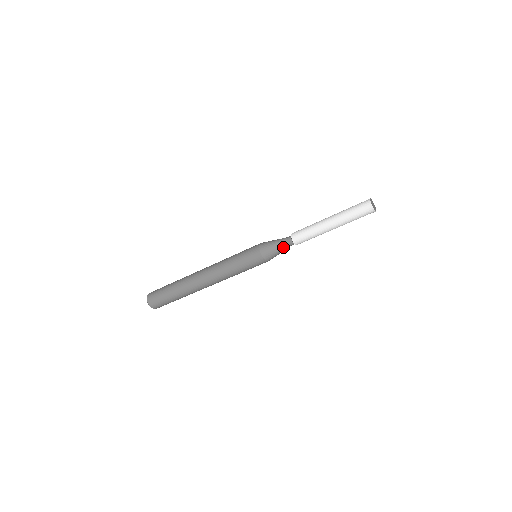
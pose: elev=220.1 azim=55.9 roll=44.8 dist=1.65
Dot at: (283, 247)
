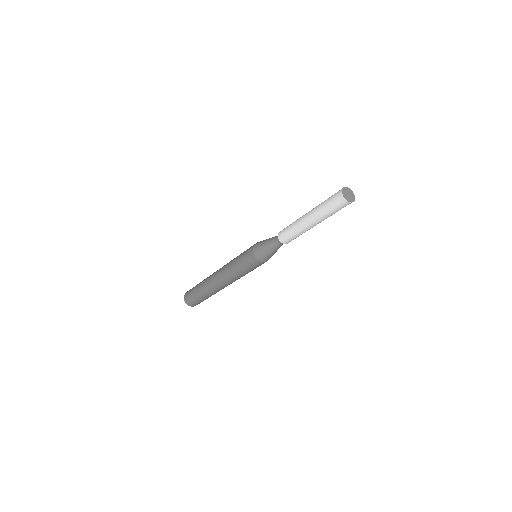
Dot at: (273, 246)
